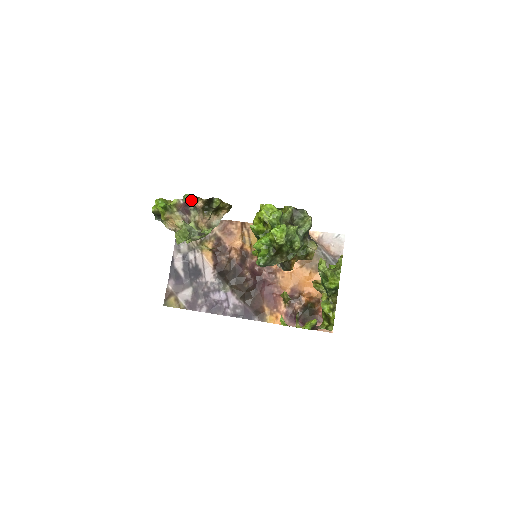
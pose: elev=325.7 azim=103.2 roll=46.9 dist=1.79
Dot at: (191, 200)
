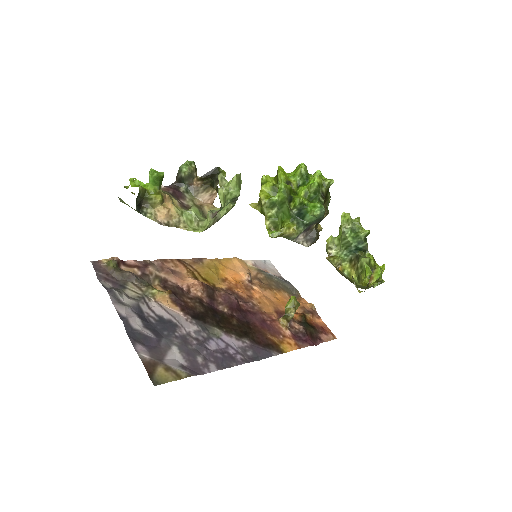
Dot at: (194, 169)
